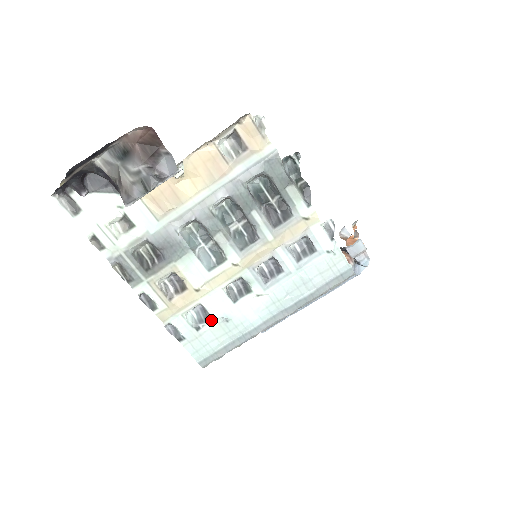
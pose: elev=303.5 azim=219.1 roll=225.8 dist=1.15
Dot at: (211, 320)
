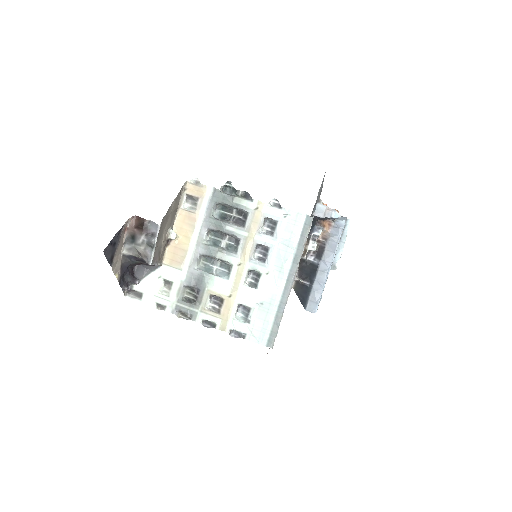
Dot at: (252, 310)
